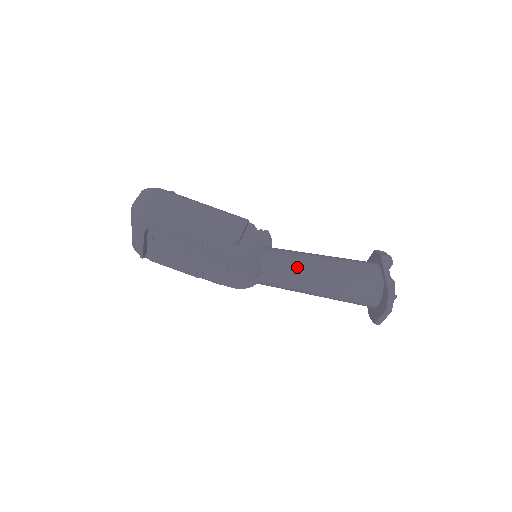
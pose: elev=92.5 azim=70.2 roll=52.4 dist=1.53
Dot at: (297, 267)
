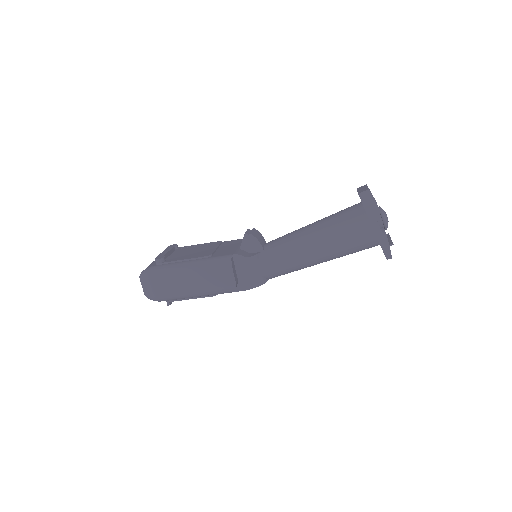
Dot at: (293, 265)
